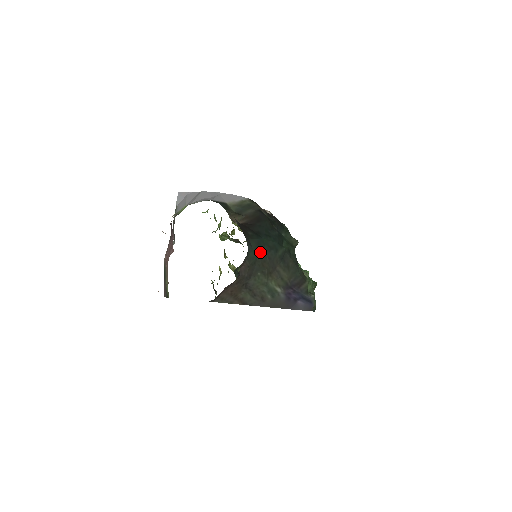
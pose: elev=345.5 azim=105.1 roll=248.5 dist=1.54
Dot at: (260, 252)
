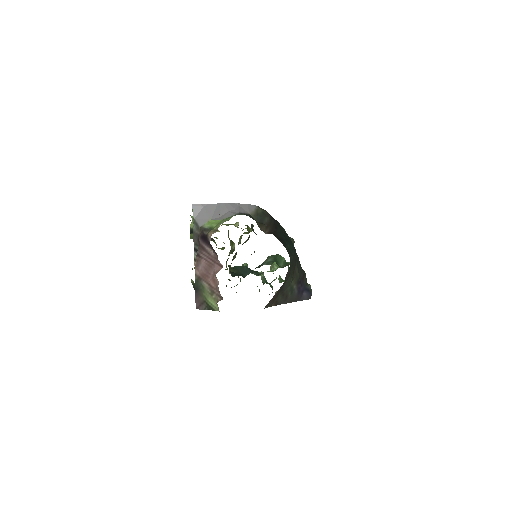
Dot at: (292, 258)
